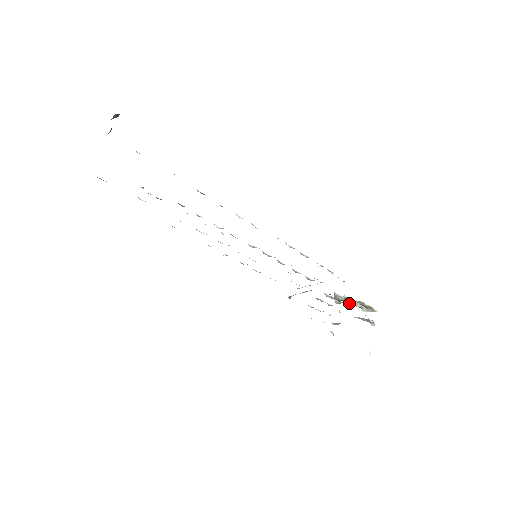
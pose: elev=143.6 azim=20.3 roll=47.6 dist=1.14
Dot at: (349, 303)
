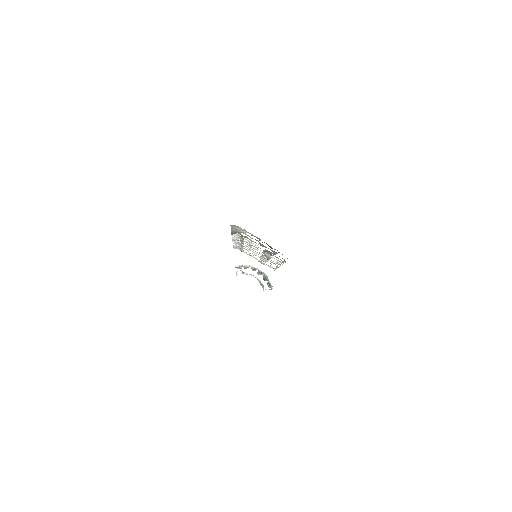
Dot at: (264, 277)
